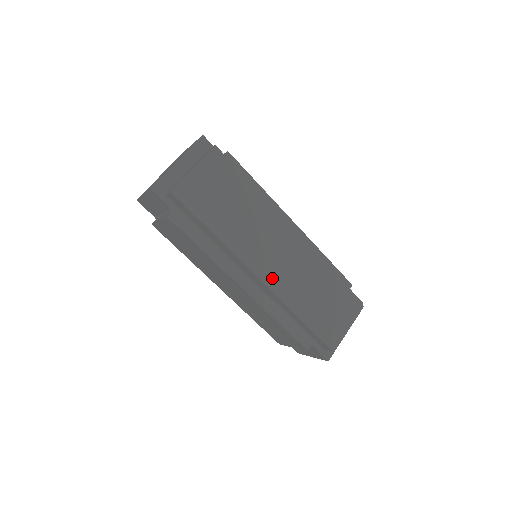
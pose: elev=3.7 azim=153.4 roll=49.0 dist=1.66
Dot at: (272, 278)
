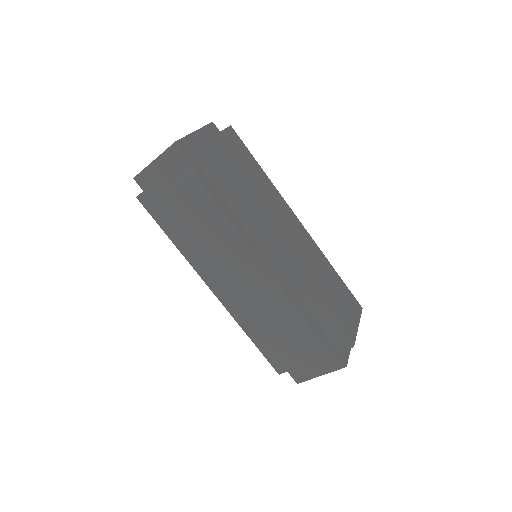
Dot at: (293, 256)
